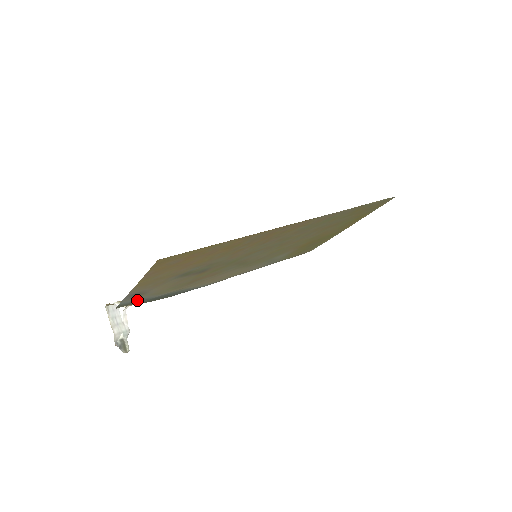
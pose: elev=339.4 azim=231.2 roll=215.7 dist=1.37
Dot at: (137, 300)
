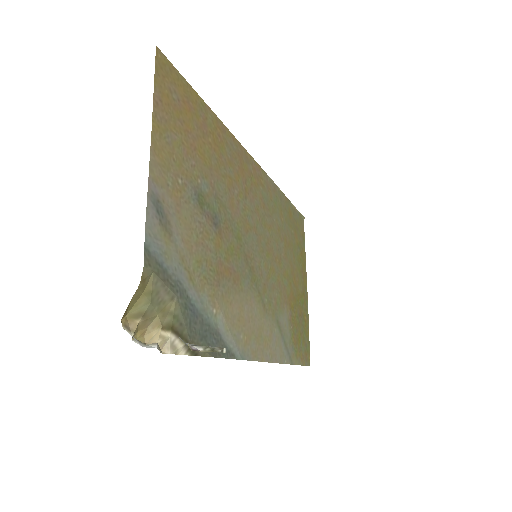
Dot at: (167, 267)
